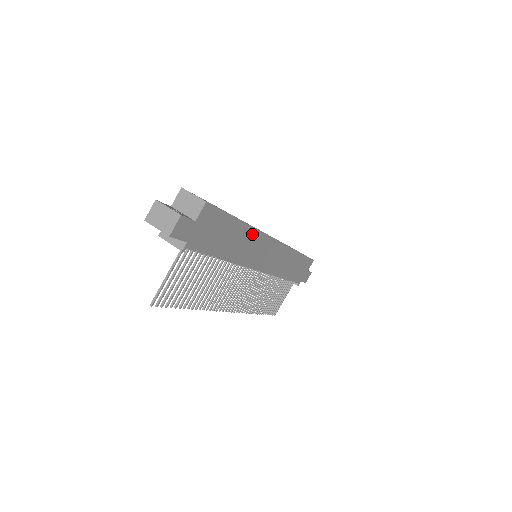
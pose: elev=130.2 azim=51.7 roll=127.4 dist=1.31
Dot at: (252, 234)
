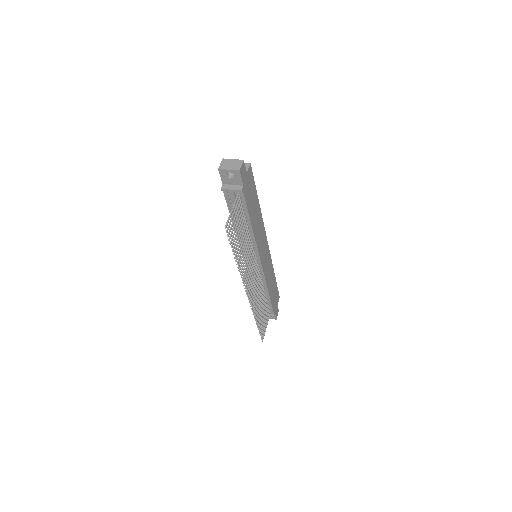
Dot at: (261, 220)
